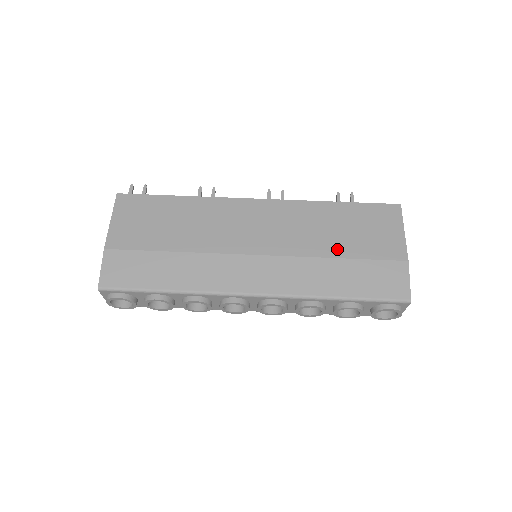
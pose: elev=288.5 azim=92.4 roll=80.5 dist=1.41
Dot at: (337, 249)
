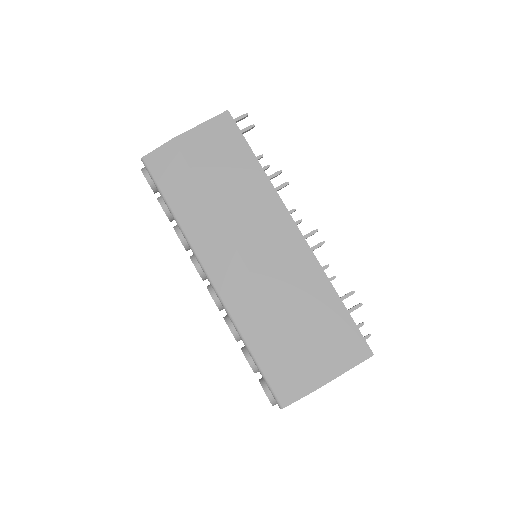
Dot at: (290, 323)
